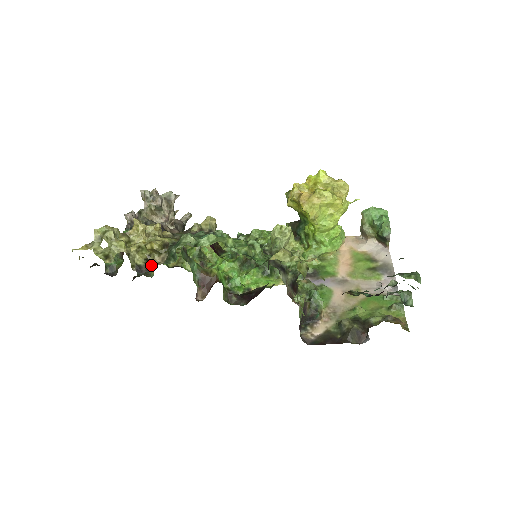
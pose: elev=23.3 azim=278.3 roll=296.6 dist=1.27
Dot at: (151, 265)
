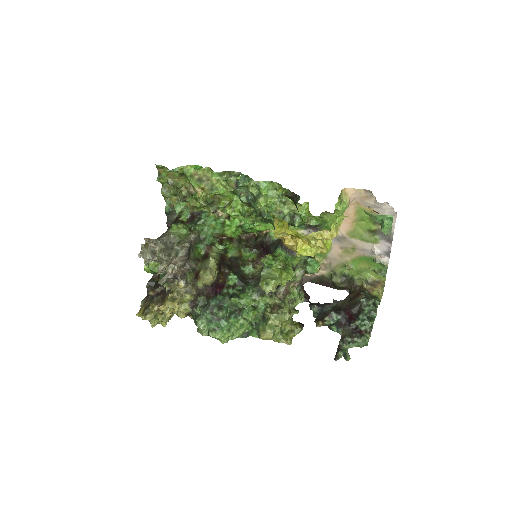
Dot at: occluded
